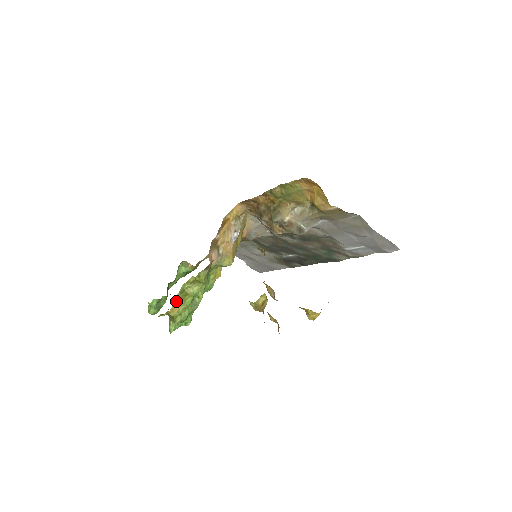
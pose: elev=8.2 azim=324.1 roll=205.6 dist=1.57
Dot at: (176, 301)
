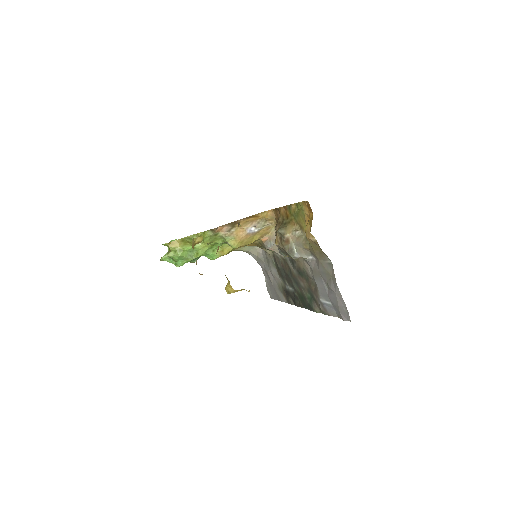
Dot at: (180, 240)
